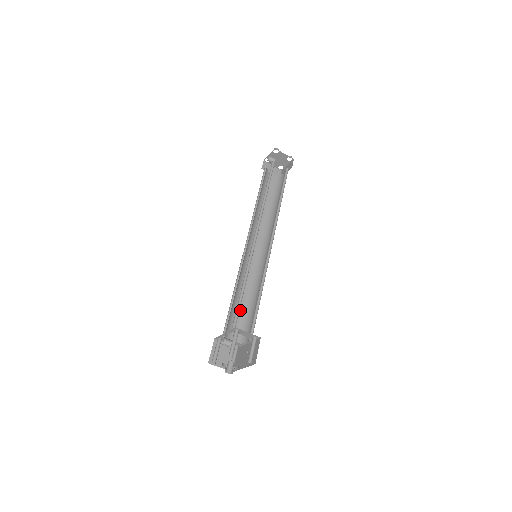
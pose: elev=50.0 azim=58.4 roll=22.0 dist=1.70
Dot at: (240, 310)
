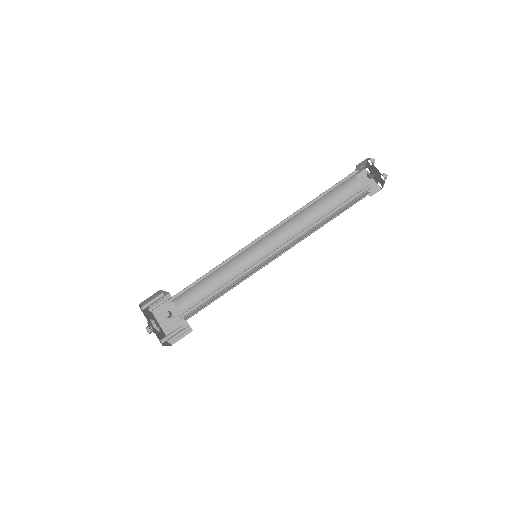
Dot at: occluded
